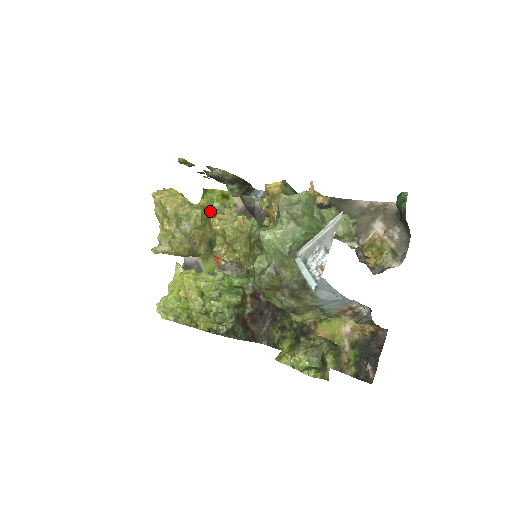
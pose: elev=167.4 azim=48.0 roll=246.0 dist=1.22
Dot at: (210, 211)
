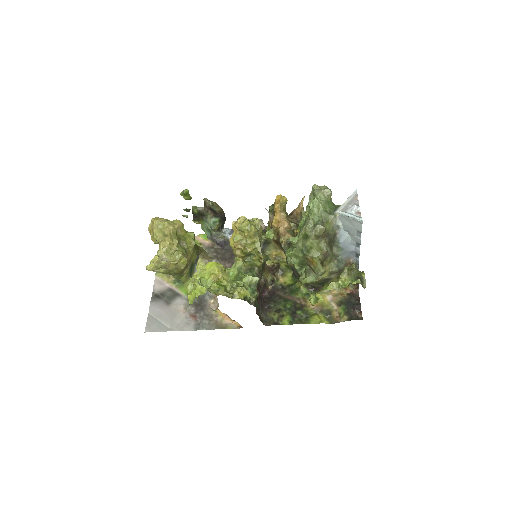
Dot at: occluded
